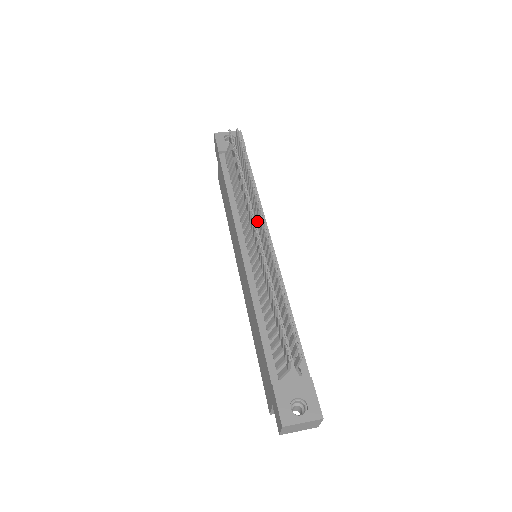
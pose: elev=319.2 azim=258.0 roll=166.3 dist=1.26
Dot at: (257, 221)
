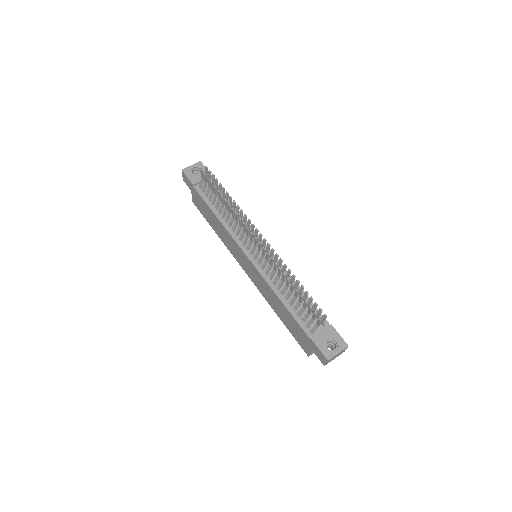
Dot at: occluded
